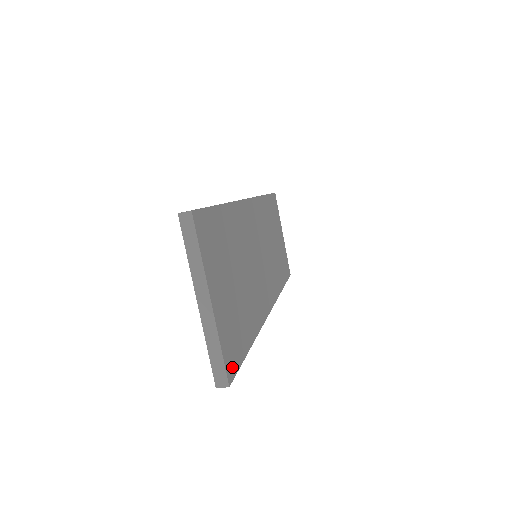
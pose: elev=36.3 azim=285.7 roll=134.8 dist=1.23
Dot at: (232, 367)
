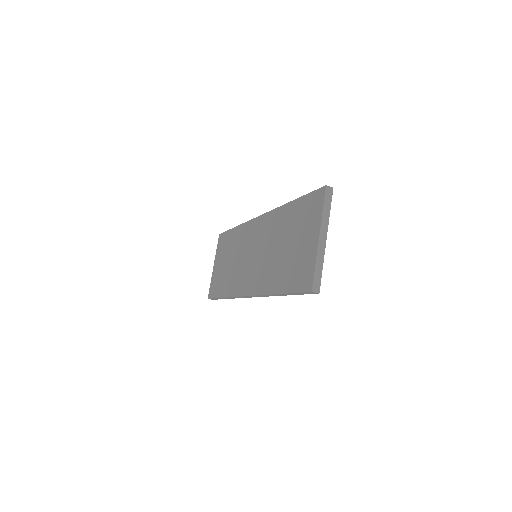
Dot at: occluded
